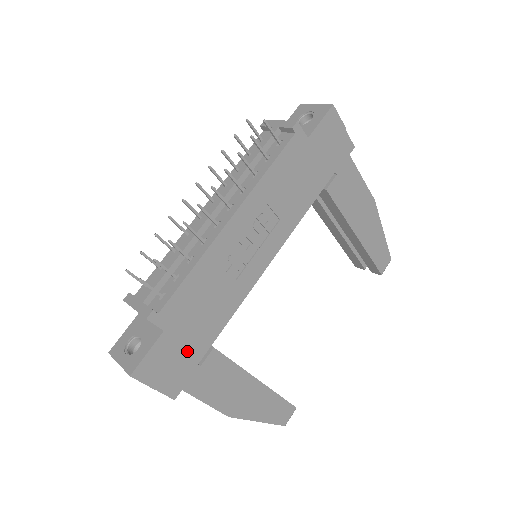
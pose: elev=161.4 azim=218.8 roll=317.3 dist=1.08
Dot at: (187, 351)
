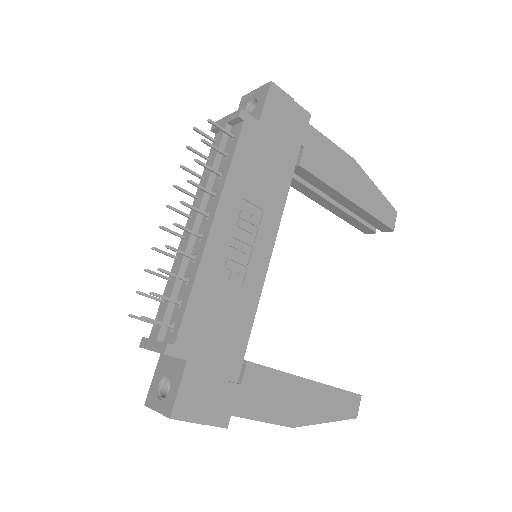
Dot at: (220, 373)
